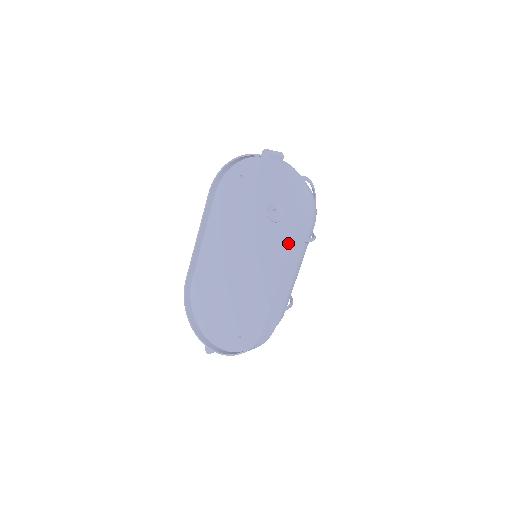
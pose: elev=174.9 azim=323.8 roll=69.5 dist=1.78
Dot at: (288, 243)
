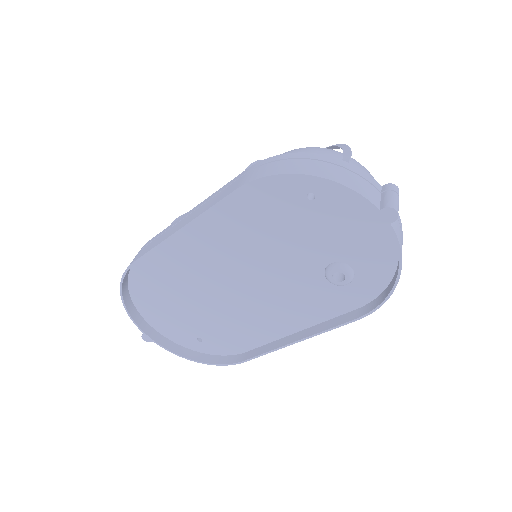
Dot at: (333, 309)
